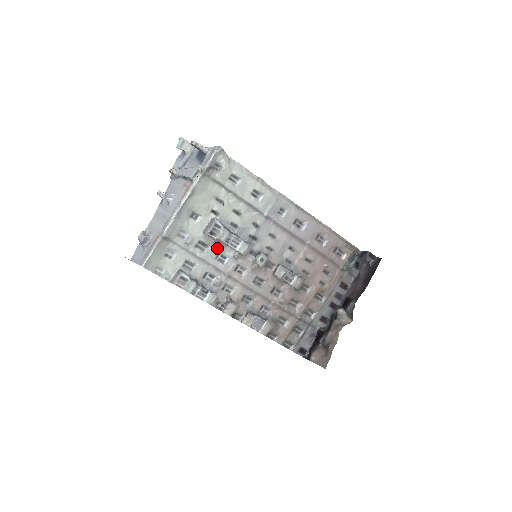
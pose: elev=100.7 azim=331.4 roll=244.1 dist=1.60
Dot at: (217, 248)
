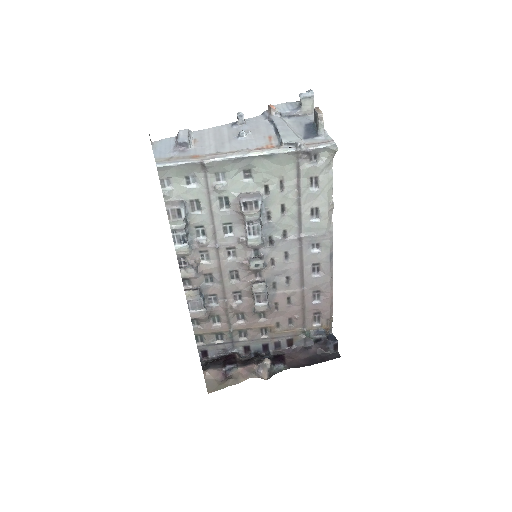
Dot at: (234, 218)
